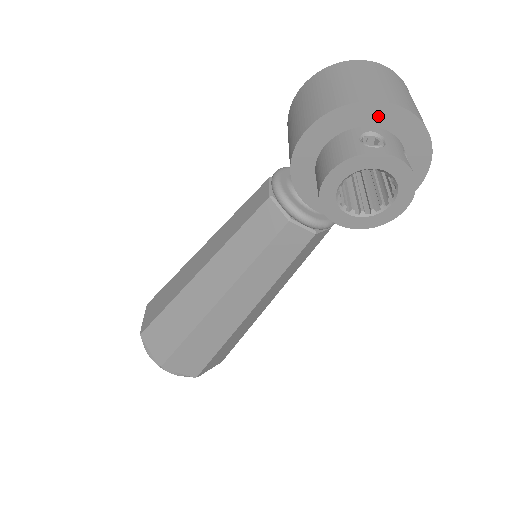
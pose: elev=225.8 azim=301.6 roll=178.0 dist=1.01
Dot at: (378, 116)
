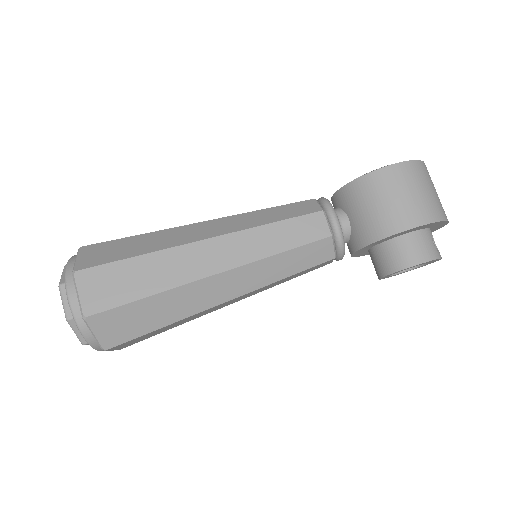
Dot at: (438, 225)
